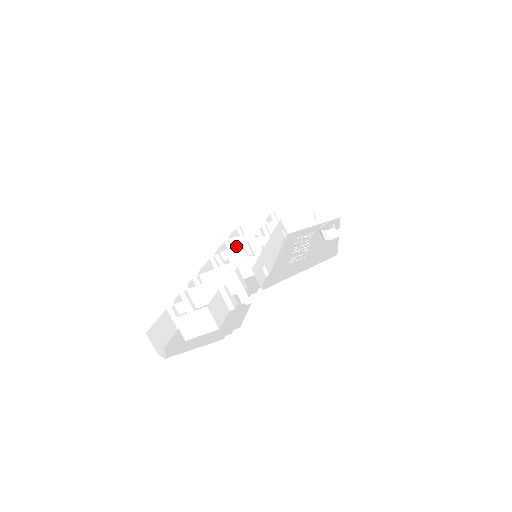
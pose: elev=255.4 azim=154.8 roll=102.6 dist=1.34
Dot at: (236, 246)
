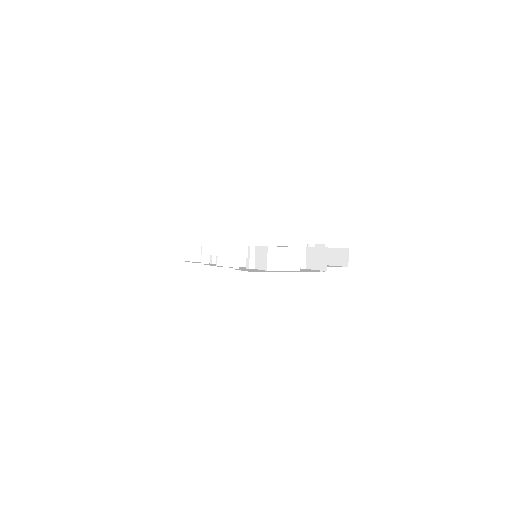
Dot at: (197, 255)
